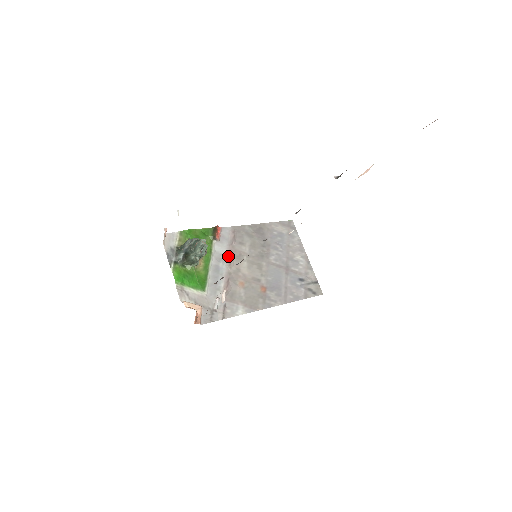
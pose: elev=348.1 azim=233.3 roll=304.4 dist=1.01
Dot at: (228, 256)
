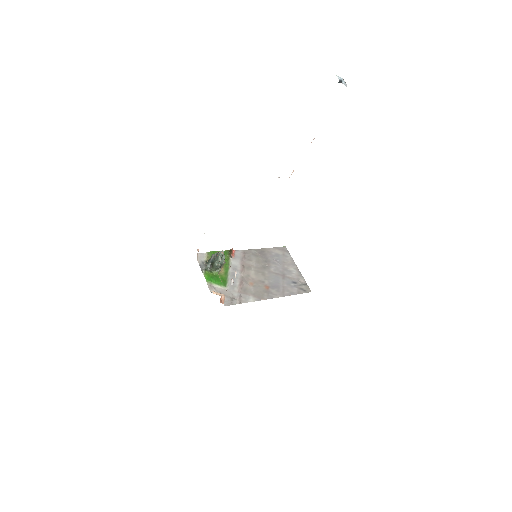
Dot at: (241, 267)
